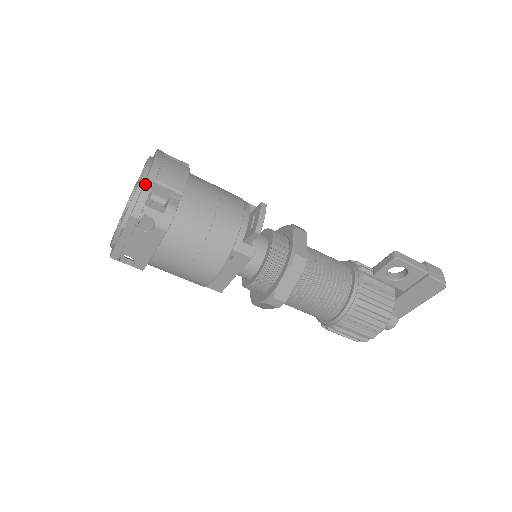
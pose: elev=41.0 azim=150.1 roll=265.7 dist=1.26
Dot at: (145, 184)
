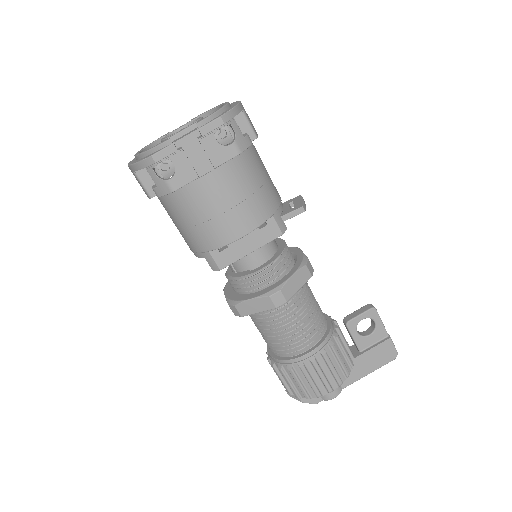
Dot at: (238, 104)
